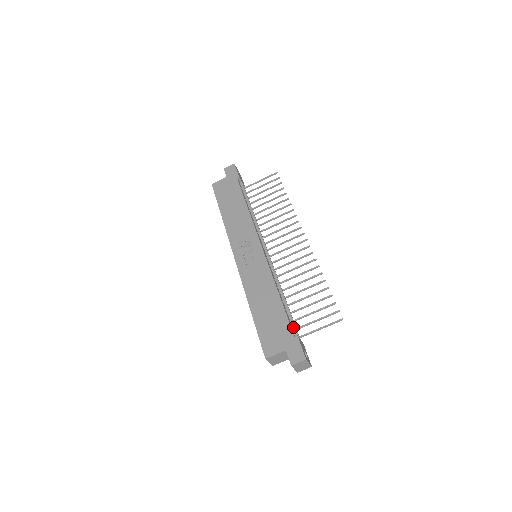
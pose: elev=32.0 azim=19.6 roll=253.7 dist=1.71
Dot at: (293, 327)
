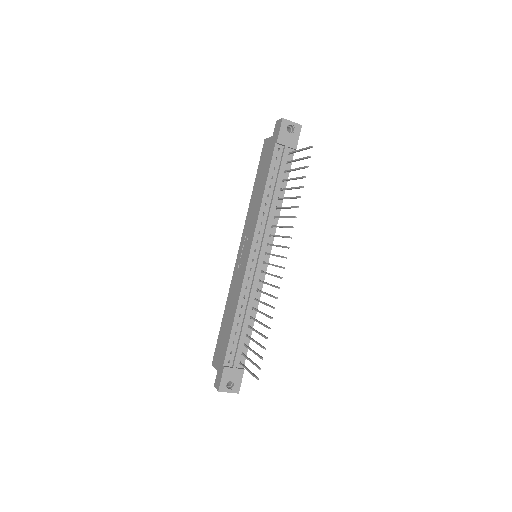
Dot at: (235, 353)
